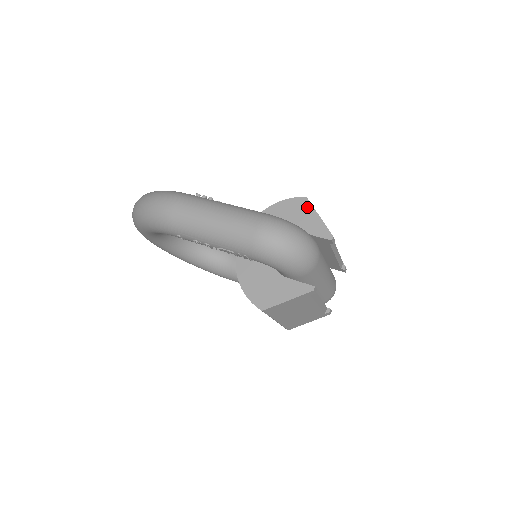
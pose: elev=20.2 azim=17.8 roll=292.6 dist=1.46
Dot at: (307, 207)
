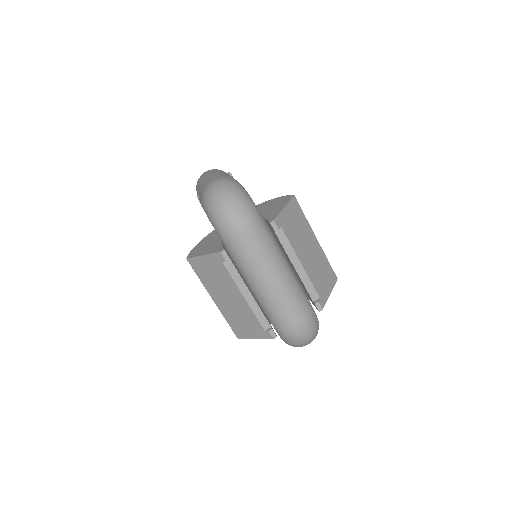
Dot at: (286, 201)
